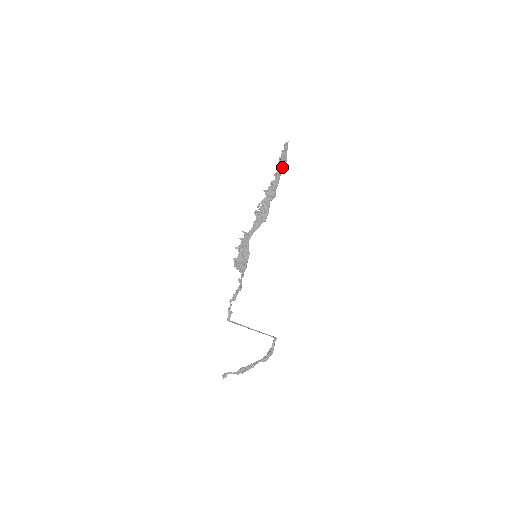
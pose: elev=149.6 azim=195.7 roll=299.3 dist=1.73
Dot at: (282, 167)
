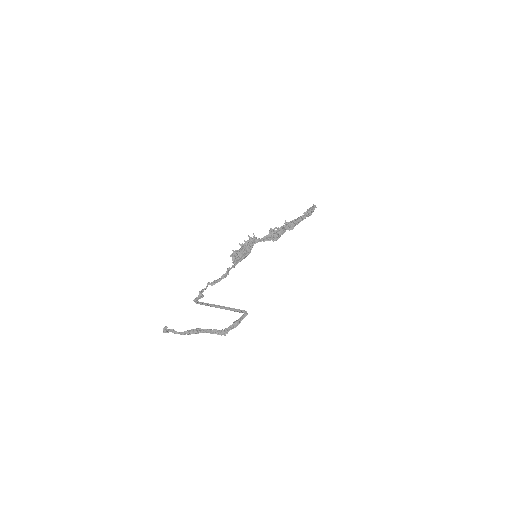
Dot at: (306, 215)
